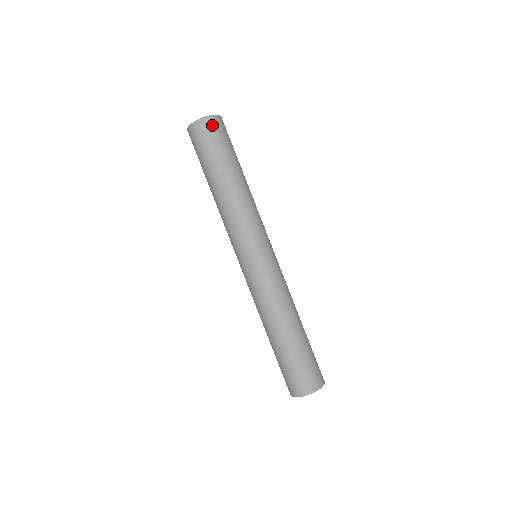
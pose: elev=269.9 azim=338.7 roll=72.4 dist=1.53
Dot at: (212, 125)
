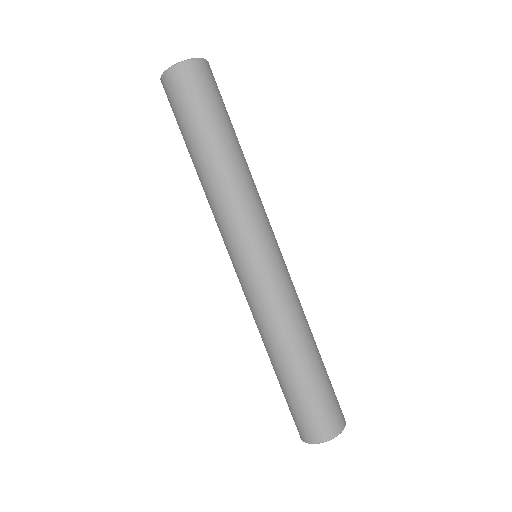
Dot at: (184, 76)
